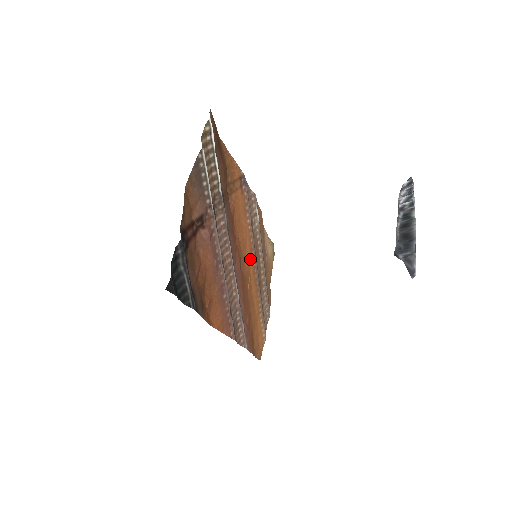
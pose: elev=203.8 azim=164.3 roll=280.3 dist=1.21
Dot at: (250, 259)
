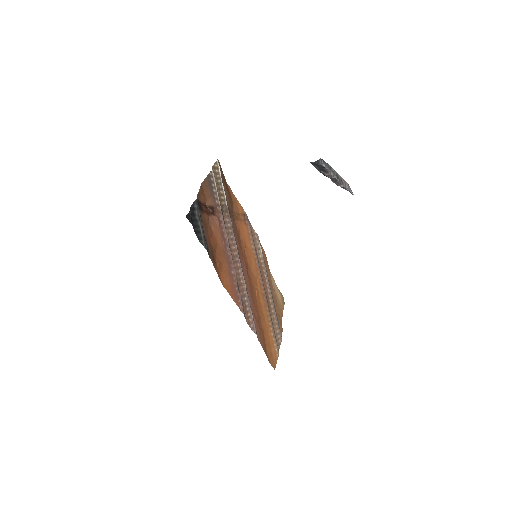
Dot at: (256, 275)
